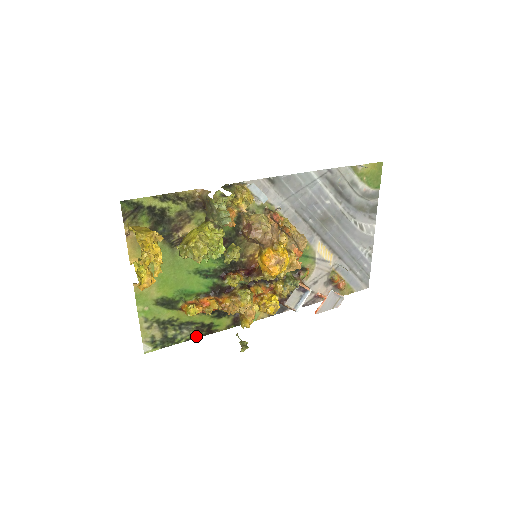
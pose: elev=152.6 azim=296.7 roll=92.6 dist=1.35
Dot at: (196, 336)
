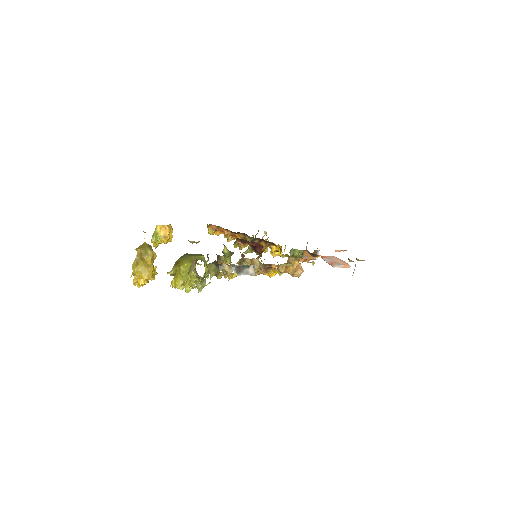
Dot at: occluded
